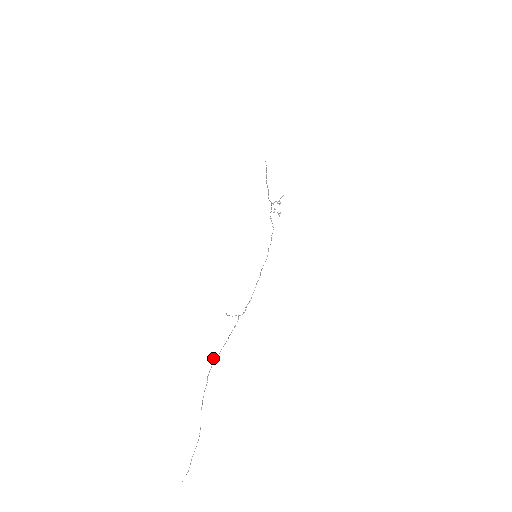
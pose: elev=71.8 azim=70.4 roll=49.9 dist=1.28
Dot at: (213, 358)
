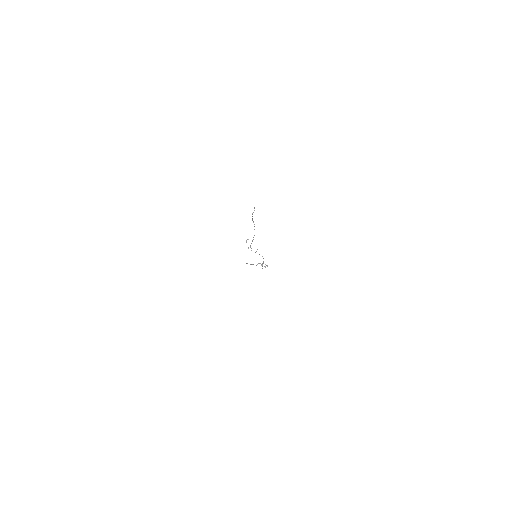
Dot at: occluded
